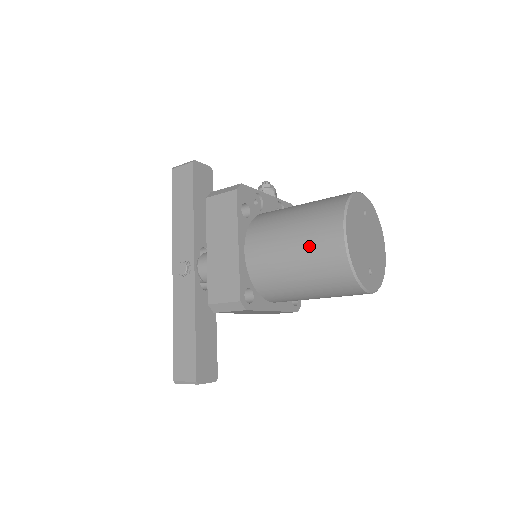
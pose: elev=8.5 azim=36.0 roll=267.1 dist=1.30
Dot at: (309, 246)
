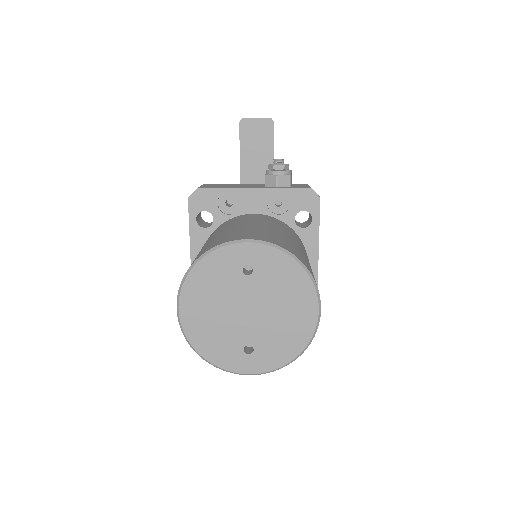
Dot at: occluded
